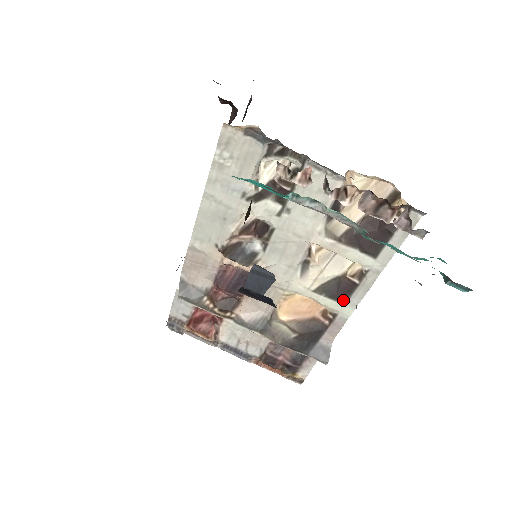
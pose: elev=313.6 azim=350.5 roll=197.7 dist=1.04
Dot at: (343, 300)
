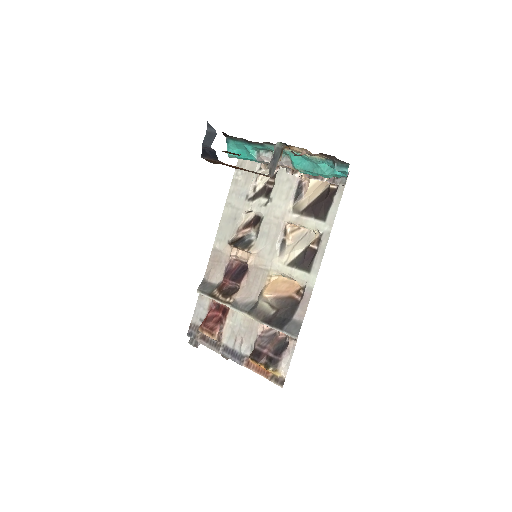
Dot at: (308, 268)
